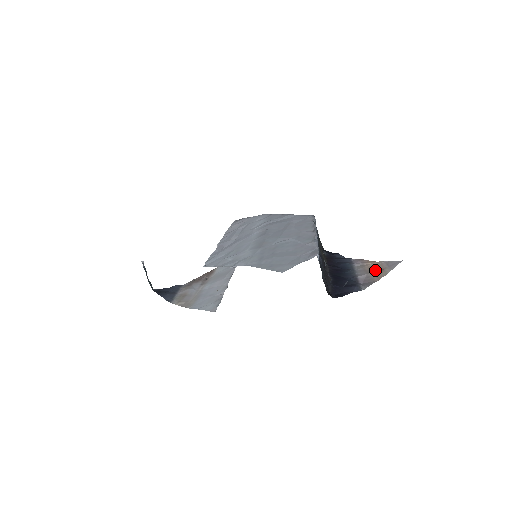
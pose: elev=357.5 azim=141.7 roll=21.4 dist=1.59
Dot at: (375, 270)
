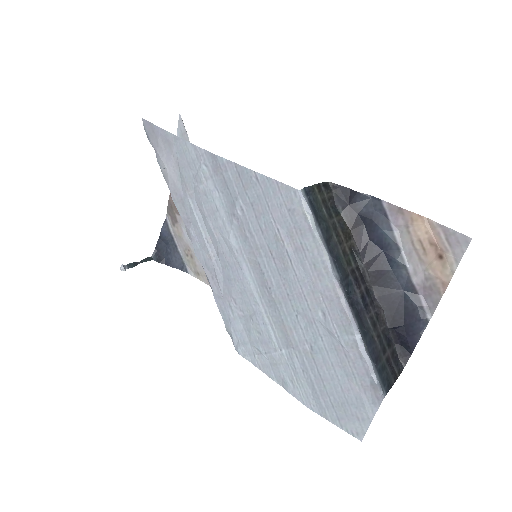
Dot at: (432, 255)
